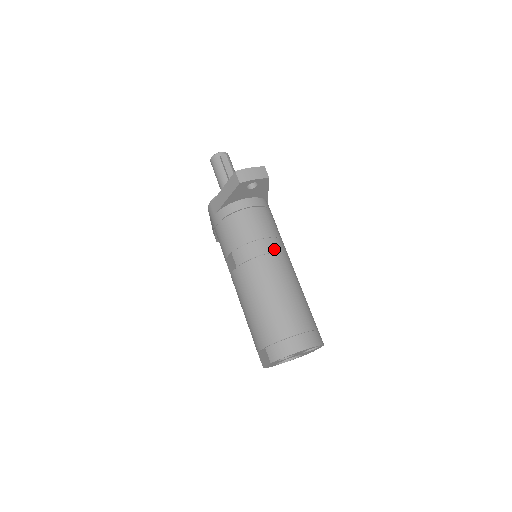
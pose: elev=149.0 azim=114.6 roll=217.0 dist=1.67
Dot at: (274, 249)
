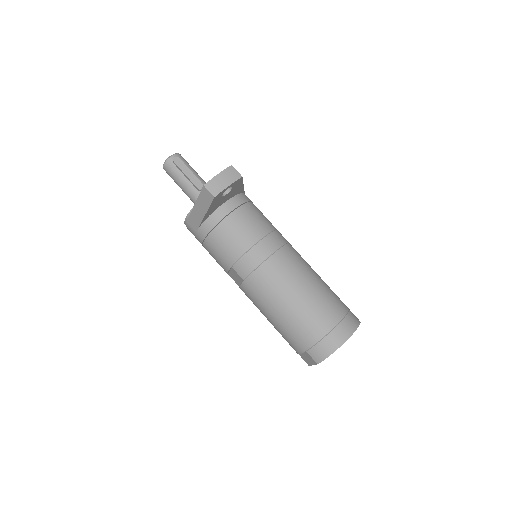
Dot at: (275, 247)
